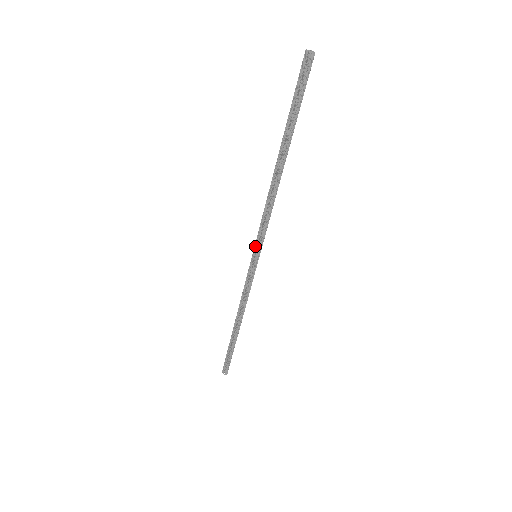
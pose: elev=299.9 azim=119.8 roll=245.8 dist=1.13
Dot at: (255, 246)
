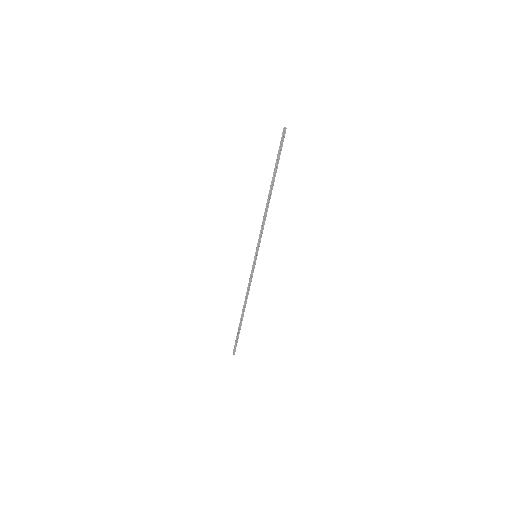
Dot at: (256, 248)
